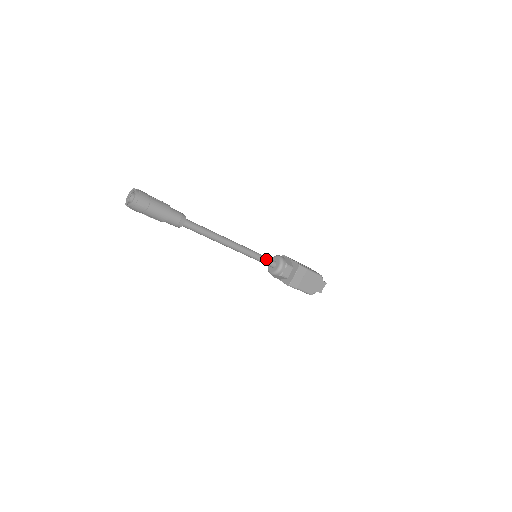
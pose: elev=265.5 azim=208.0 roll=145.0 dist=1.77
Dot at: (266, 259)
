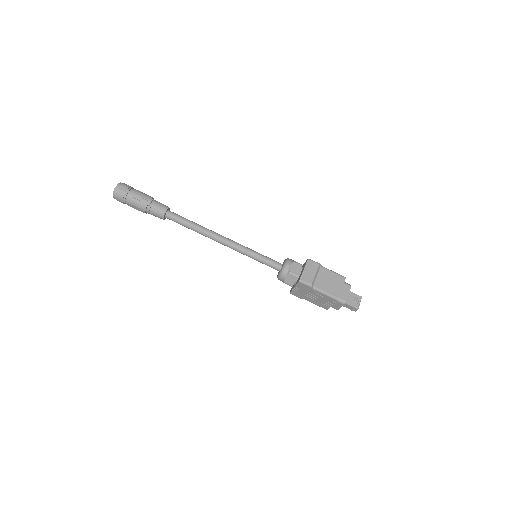
Dot at: (268, 258)
